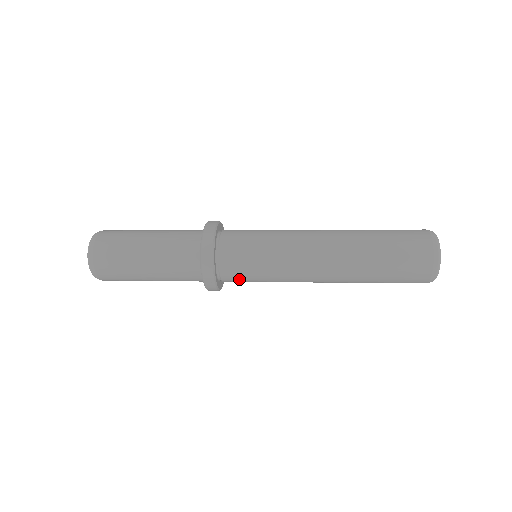
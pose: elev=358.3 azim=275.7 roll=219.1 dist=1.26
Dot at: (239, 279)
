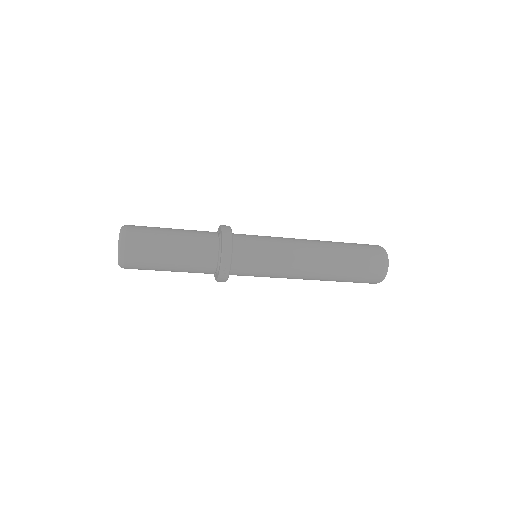
Dot at: (246, 270)
